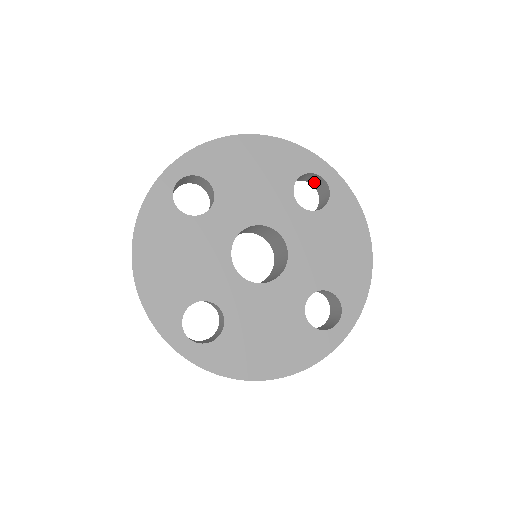
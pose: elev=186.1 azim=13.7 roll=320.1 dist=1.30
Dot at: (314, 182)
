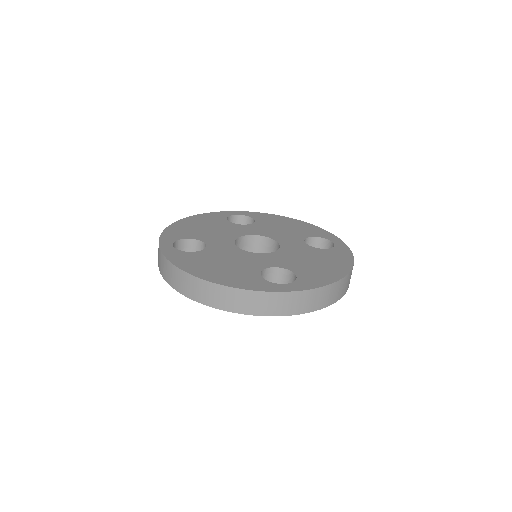
Dot at: occluded
